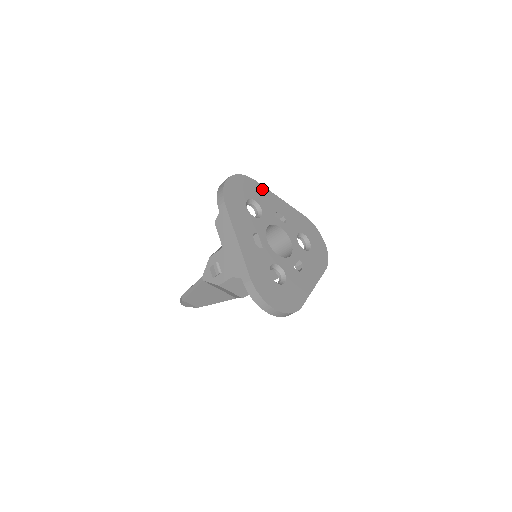
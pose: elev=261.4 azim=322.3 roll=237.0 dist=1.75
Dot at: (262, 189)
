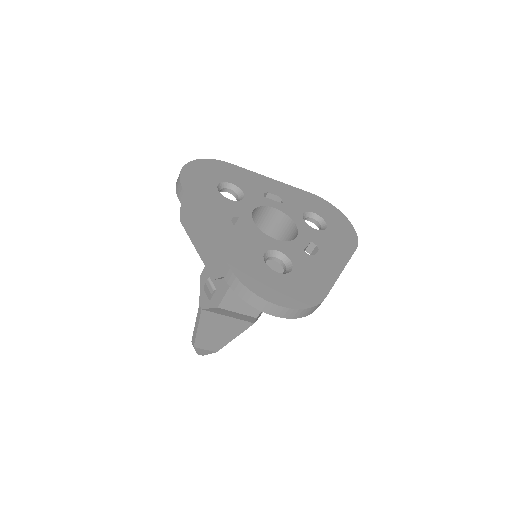
Dot at: (241, 171)
